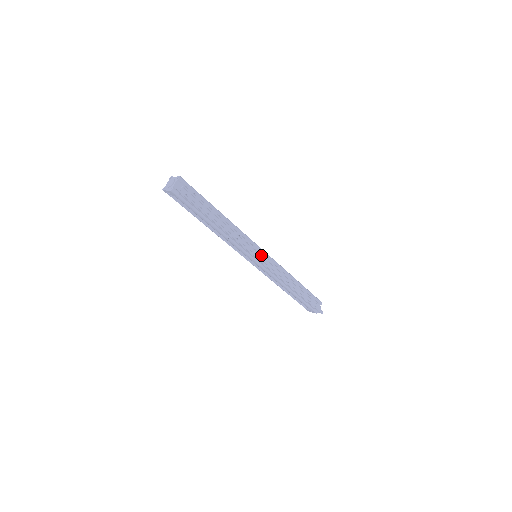
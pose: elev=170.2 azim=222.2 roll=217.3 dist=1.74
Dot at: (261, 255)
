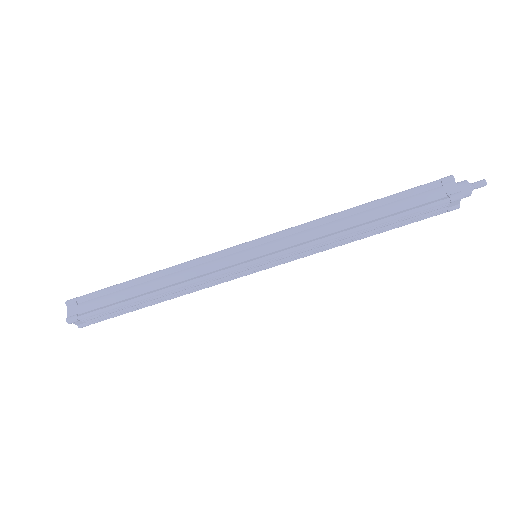
Dot at: (257, 266)
